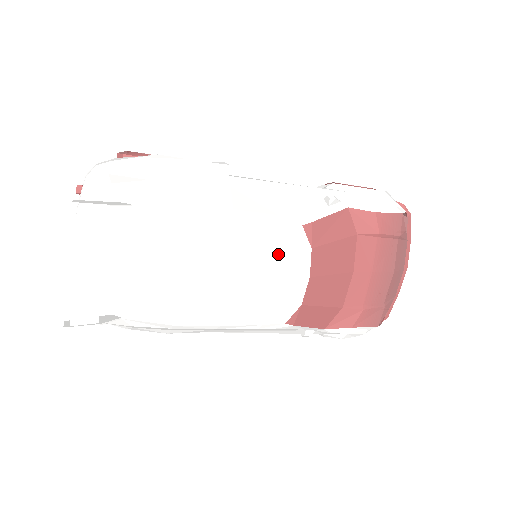
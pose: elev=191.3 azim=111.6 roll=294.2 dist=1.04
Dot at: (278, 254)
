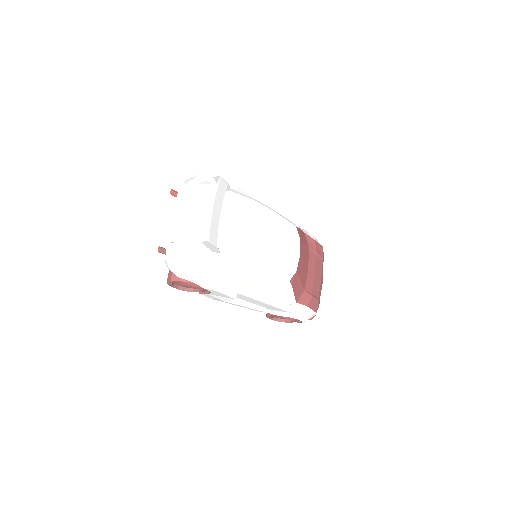
Dot at: (289, 237)
